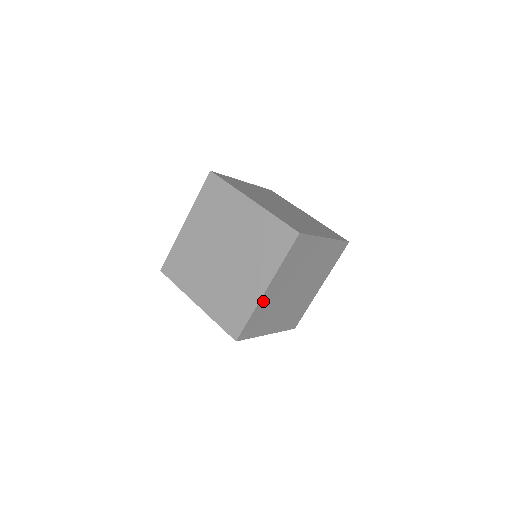
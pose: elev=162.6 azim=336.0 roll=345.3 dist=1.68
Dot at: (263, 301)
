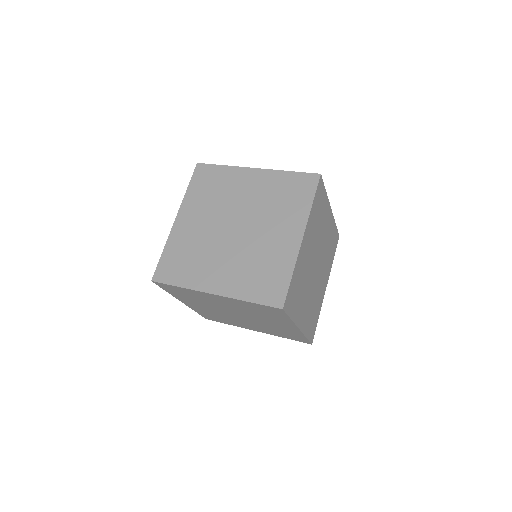
Dot at: (304, 325)
